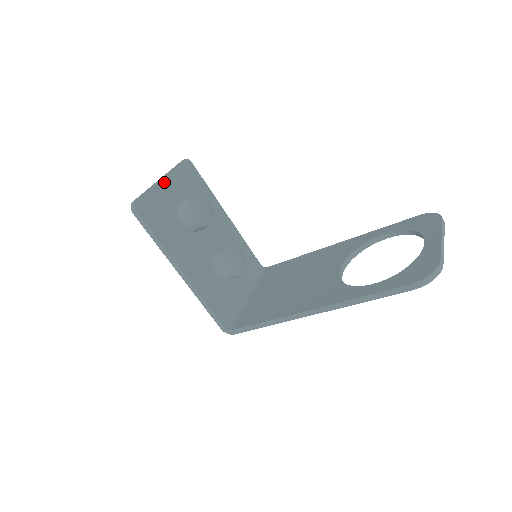
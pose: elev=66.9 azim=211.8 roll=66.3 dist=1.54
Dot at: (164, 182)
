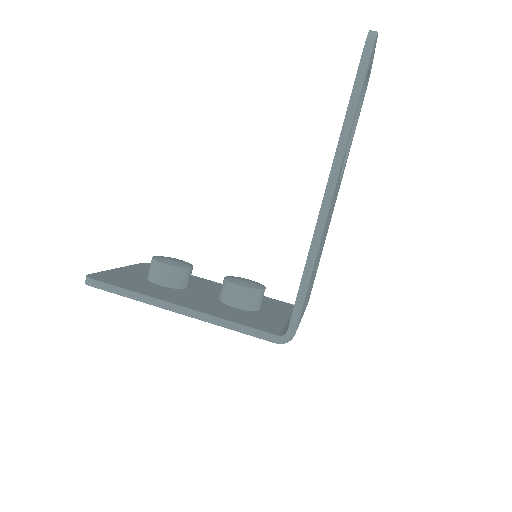
Dot at: (122, 269)
